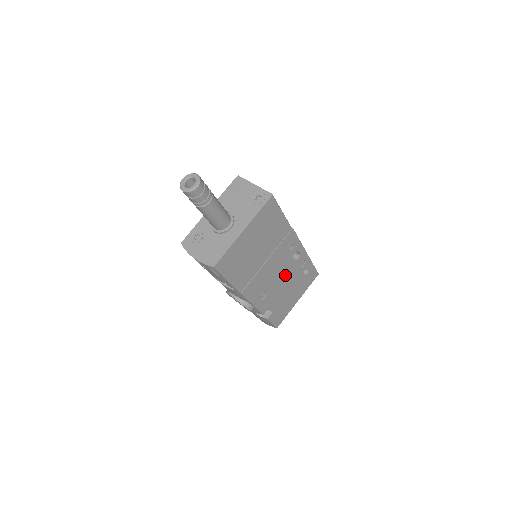
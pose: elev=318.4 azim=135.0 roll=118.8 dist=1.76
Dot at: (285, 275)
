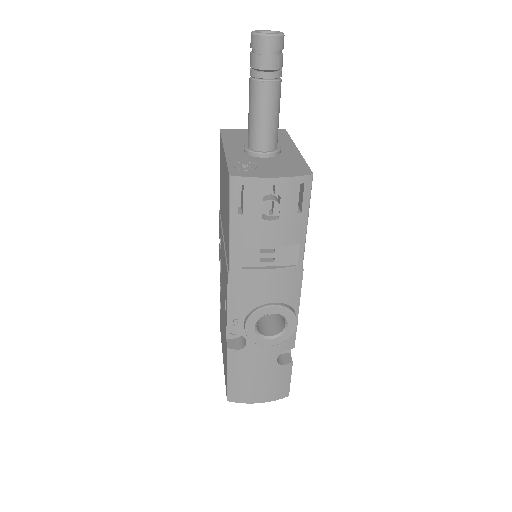
Dot at: occluded
